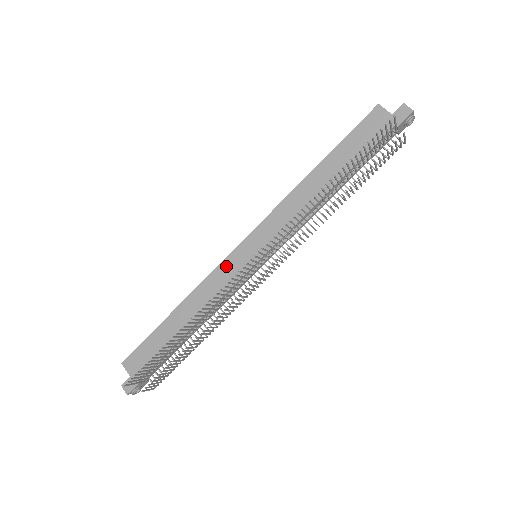
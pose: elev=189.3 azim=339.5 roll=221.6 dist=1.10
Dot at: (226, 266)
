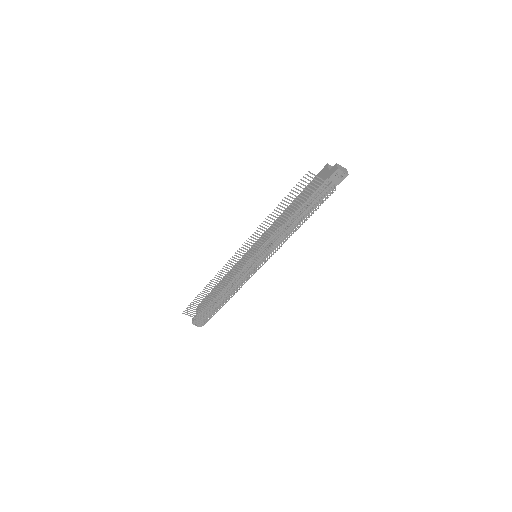
Dot at: (242, 259)
